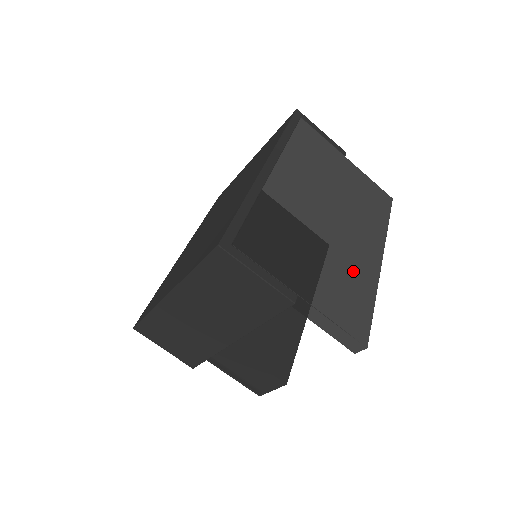
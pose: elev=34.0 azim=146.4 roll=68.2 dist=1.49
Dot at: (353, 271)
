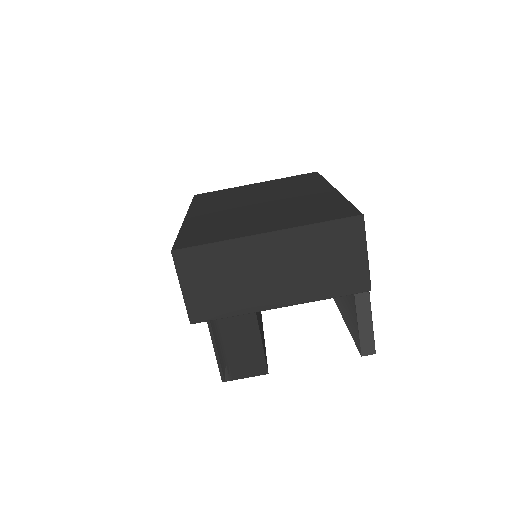
Dot at: occluded
